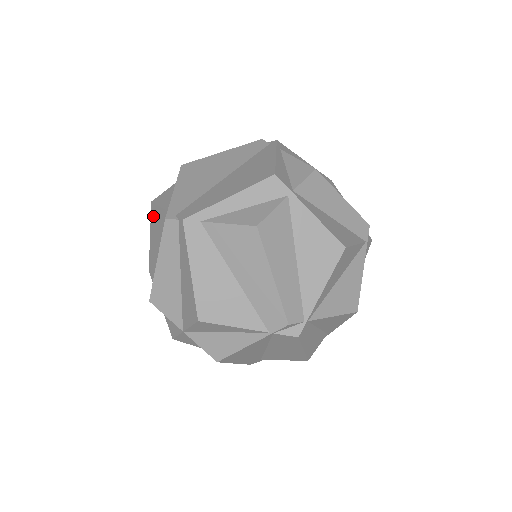
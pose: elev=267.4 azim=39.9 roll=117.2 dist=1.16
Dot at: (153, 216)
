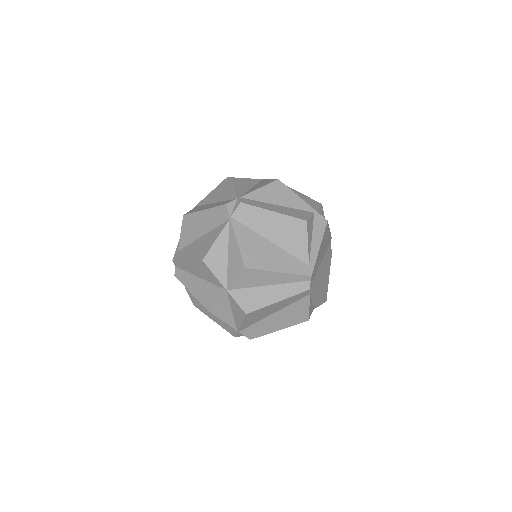
Dot at: (198, 307)
